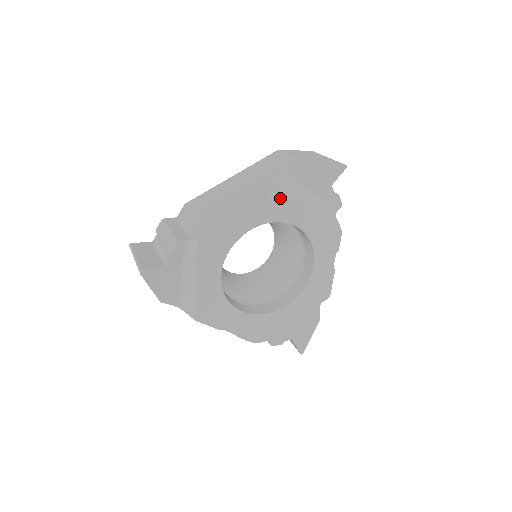
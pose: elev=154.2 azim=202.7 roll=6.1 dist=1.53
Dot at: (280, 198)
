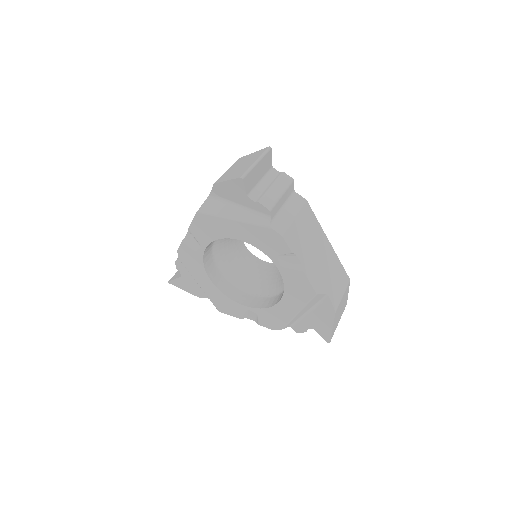
Dot at: (208, 221)
